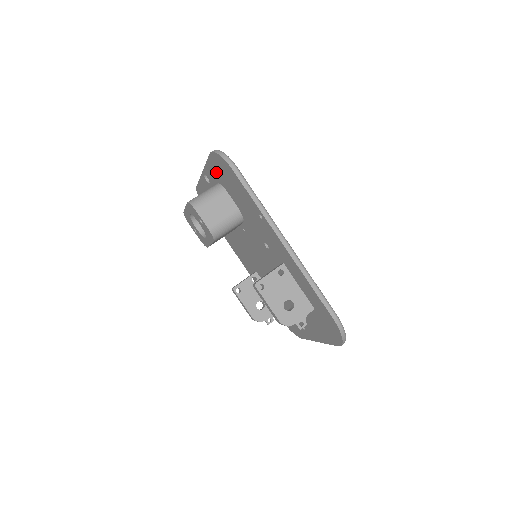
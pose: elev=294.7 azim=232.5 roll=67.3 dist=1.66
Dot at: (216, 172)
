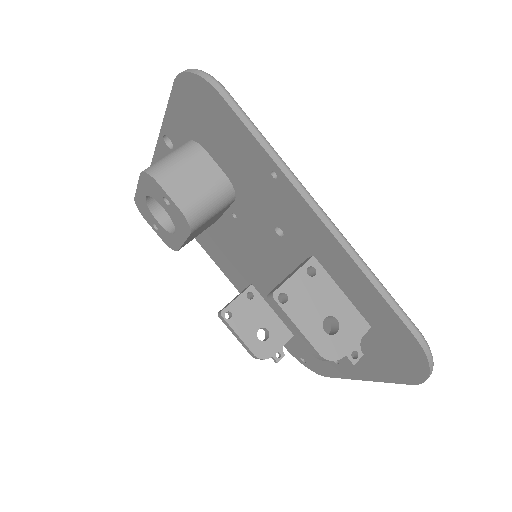
Dot at: (185, 118)
